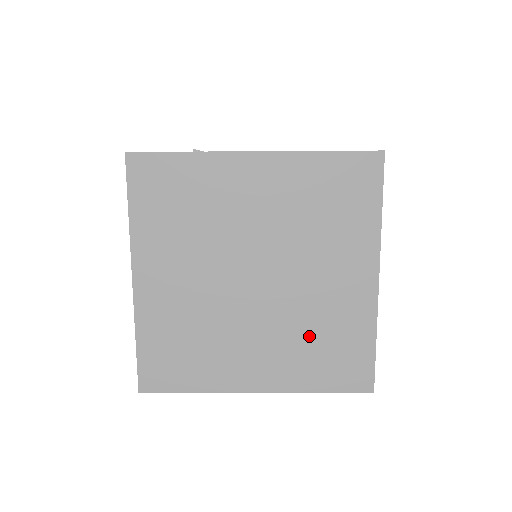
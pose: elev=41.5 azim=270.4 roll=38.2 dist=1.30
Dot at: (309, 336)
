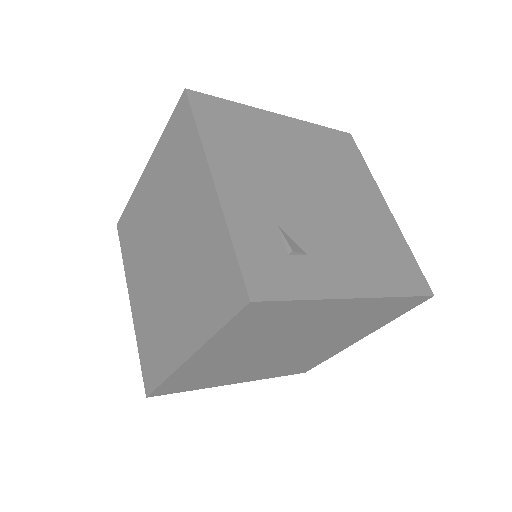
Dot at: (293, 362)
